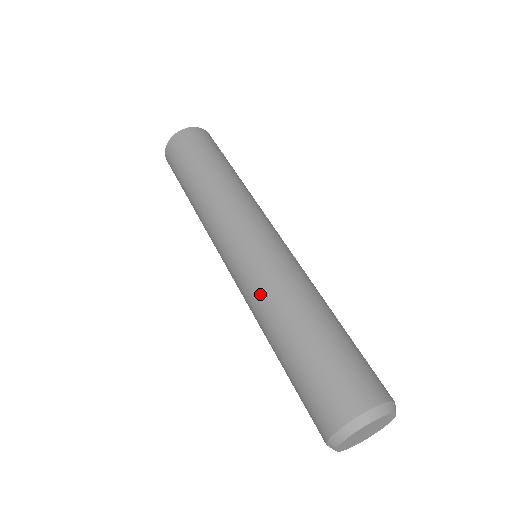
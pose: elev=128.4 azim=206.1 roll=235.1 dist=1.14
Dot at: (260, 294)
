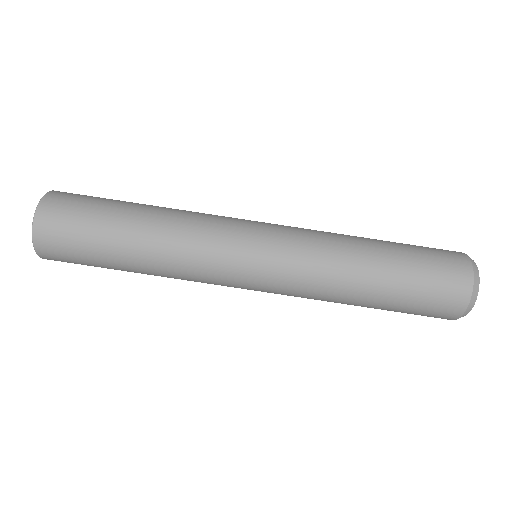
Dot at: (314, 296)
